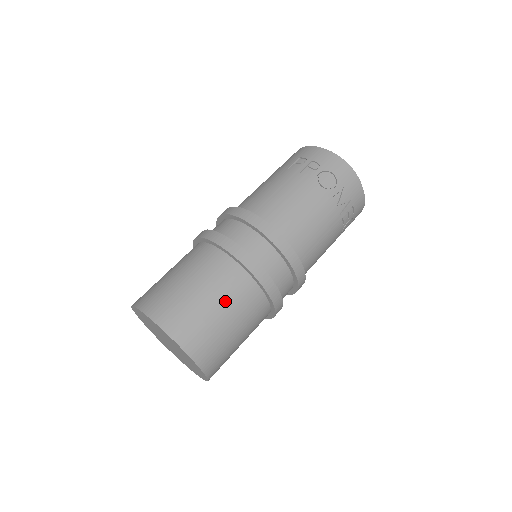
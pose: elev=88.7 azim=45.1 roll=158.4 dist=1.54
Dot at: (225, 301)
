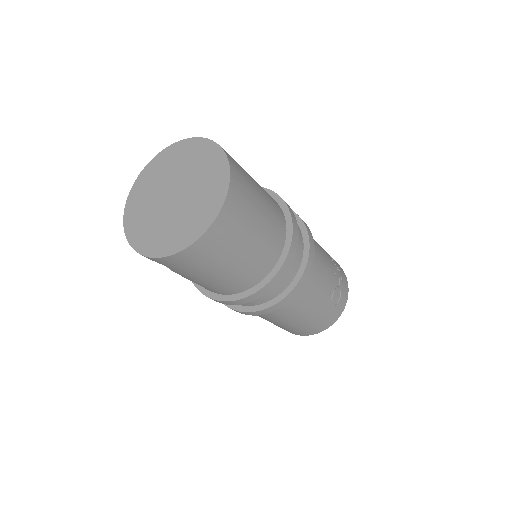
Dot at: occluded
